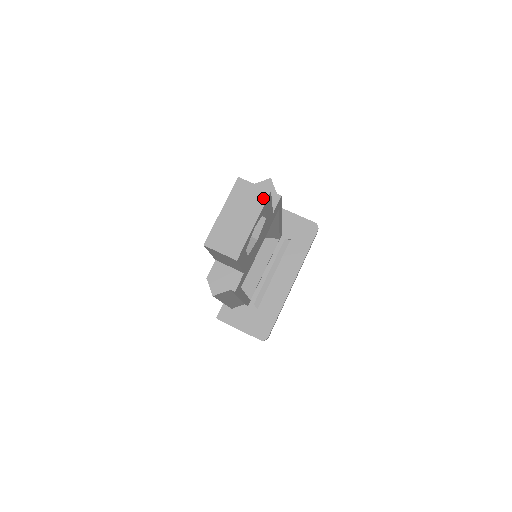
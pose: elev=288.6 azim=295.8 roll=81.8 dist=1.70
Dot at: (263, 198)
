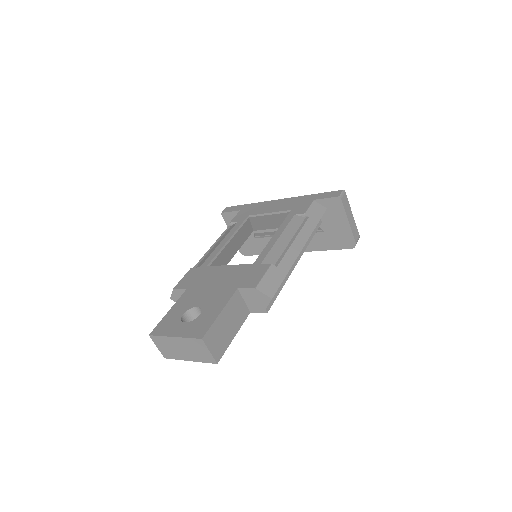
Dot at: (208, 361)
